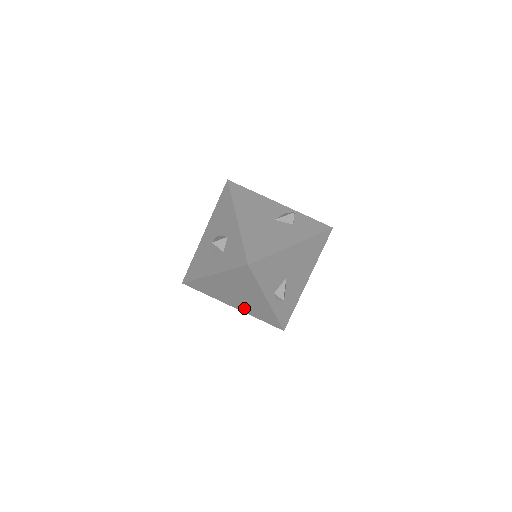
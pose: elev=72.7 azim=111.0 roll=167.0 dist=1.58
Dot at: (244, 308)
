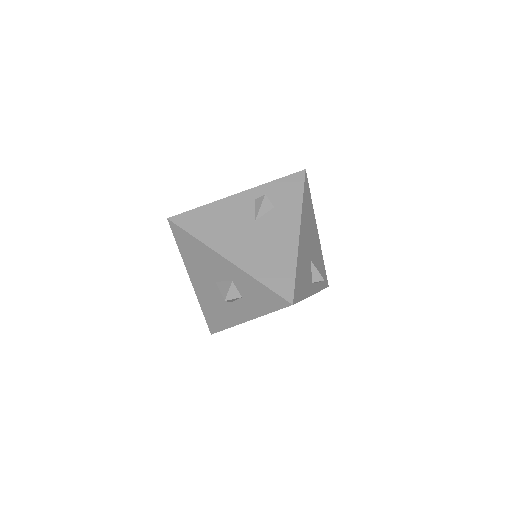
Dot at: occluded
